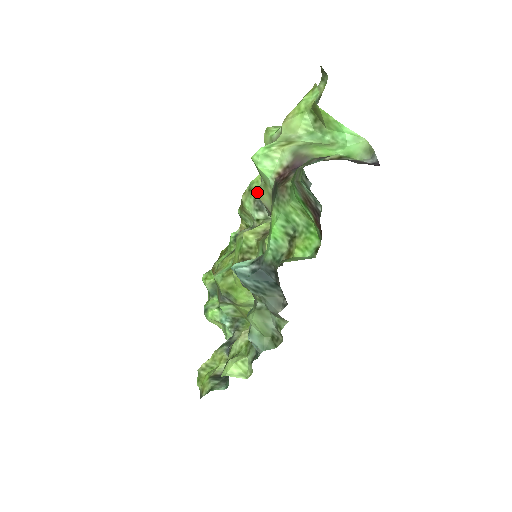
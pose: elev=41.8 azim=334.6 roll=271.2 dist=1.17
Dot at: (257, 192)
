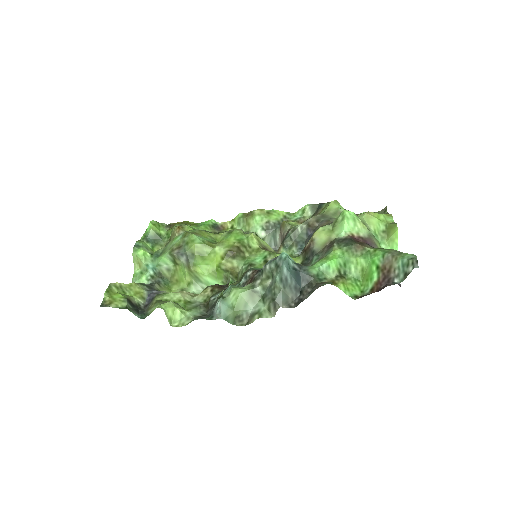
Dot at: (275, 220)
